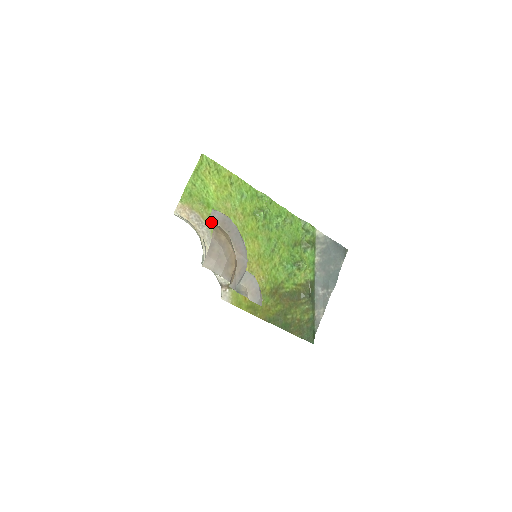
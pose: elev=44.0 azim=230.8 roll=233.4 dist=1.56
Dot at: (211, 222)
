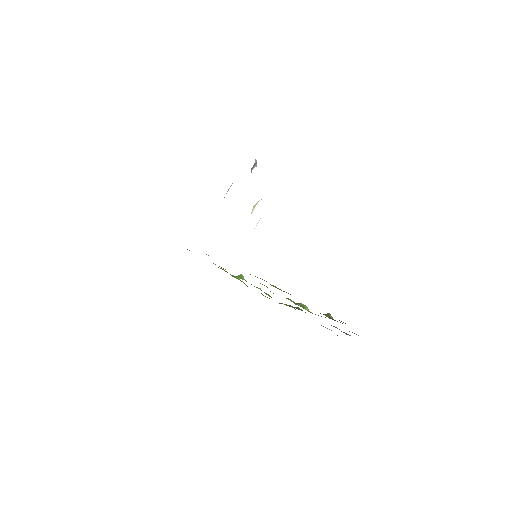
Dot at: occluded
